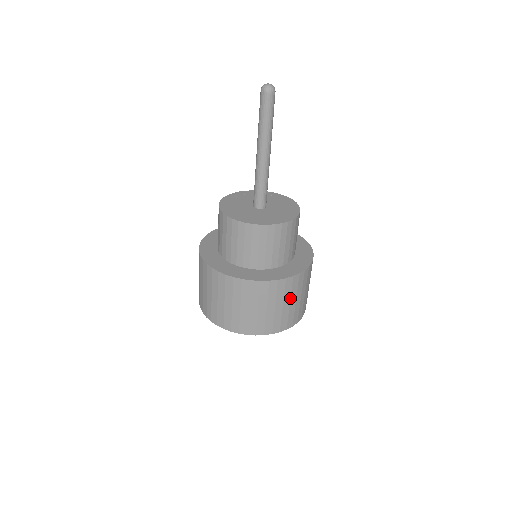
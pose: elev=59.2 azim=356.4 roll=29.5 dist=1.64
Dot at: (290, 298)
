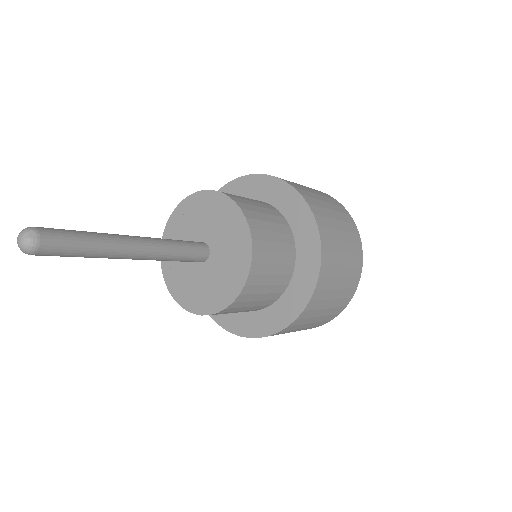
Dot at: (336, 278)
